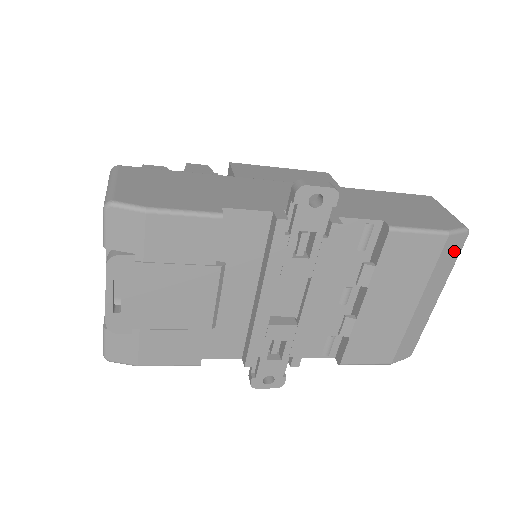
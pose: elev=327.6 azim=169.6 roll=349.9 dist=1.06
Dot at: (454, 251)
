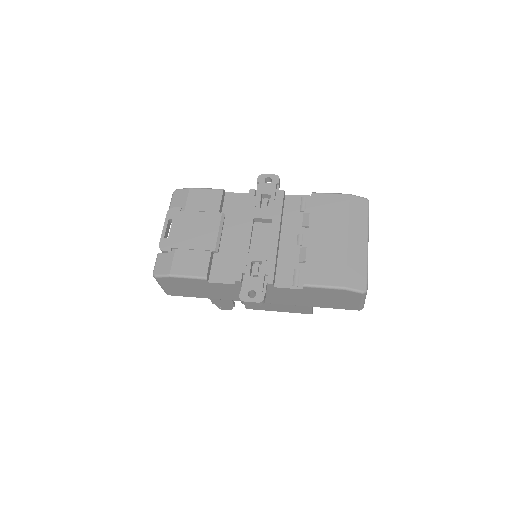
Dot at: (362, 208)
